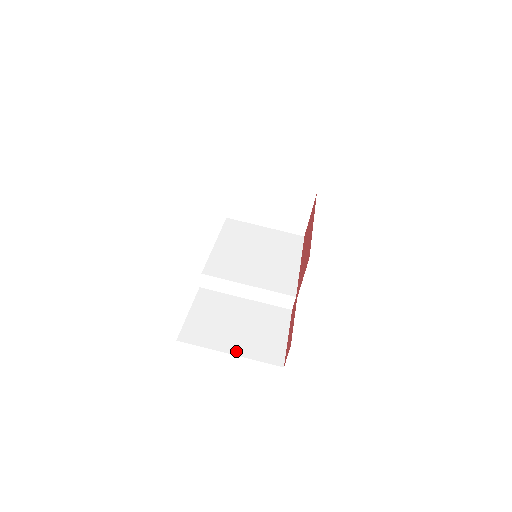
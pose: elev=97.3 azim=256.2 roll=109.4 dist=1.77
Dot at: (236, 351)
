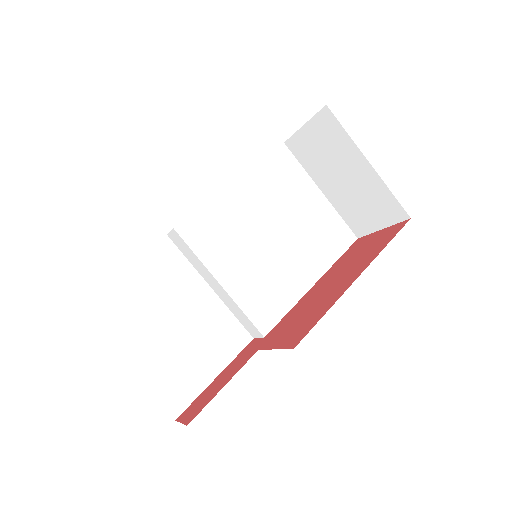
Dot at: (136, 365)
